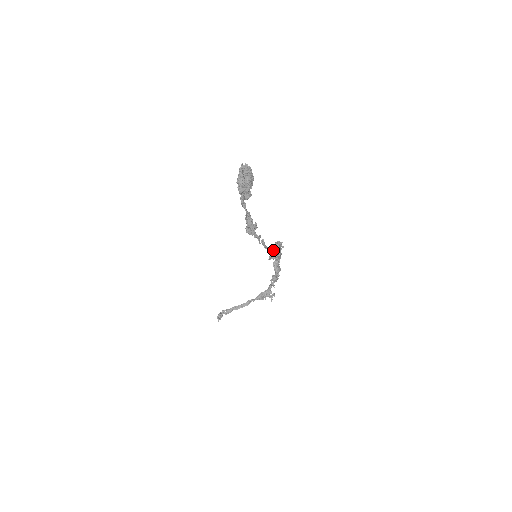
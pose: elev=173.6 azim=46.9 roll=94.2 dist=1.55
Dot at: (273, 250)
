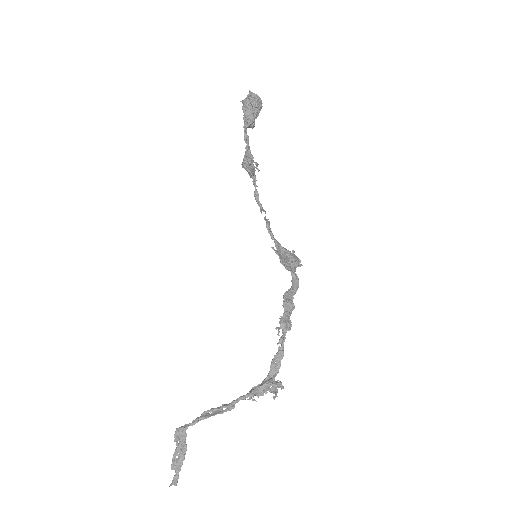
Dot at: (283, 252)
